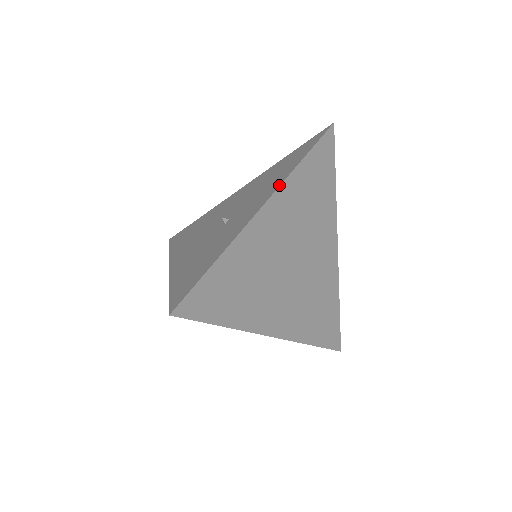
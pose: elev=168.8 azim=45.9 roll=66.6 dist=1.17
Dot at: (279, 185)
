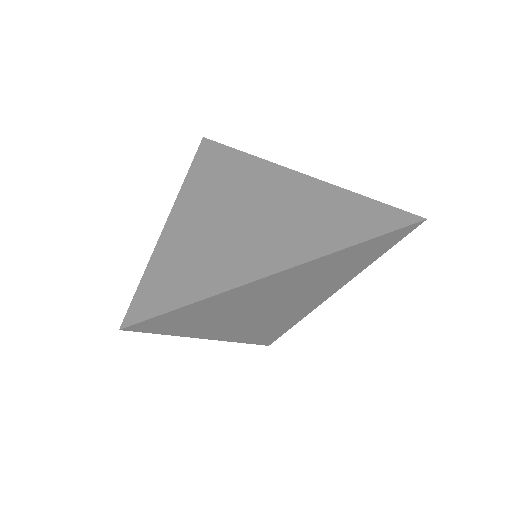
Dot at: (179, 195)
